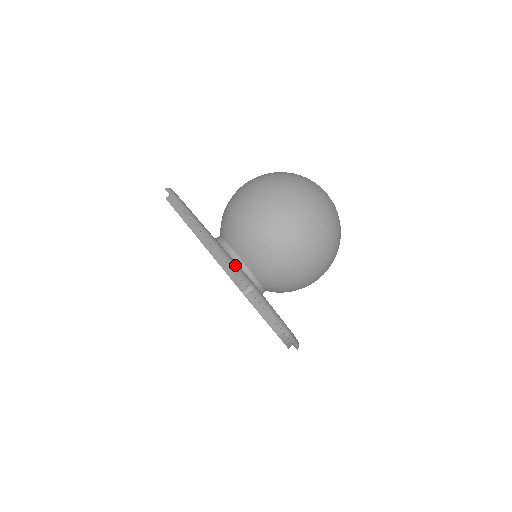
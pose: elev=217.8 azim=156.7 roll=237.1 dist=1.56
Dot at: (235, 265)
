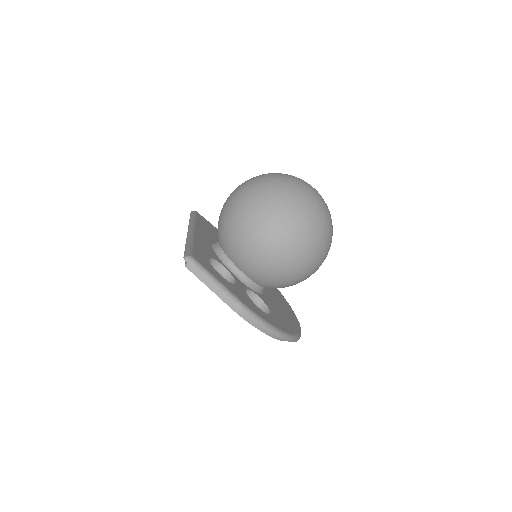
Dot at: (189, 246)
